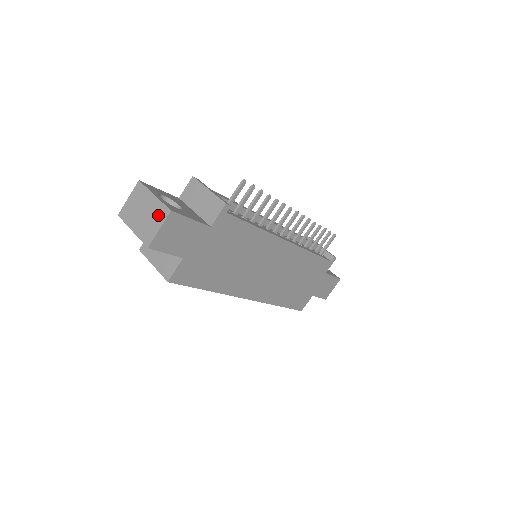
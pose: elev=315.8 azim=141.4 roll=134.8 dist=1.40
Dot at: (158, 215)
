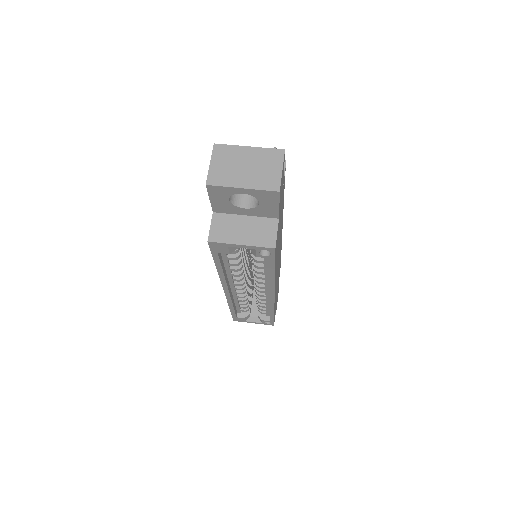
Dot at: (270, 159)
